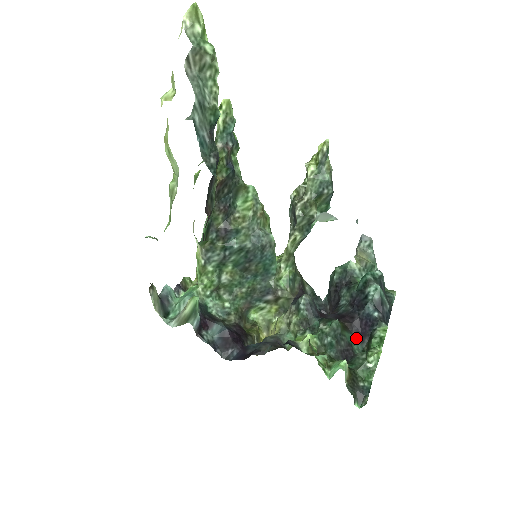
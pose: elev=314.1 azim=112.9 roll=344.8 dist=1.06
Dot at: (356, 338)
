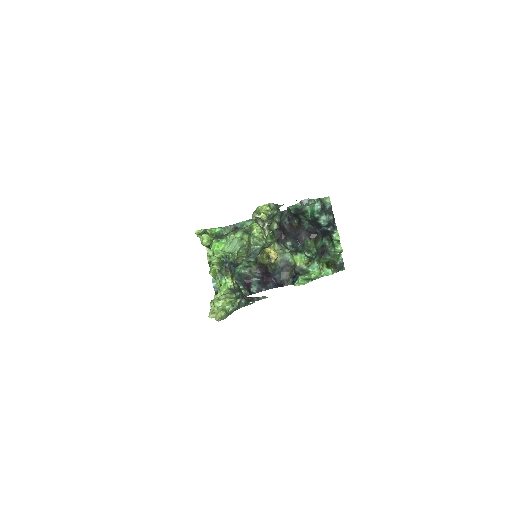
Dot at: (322, 238)
